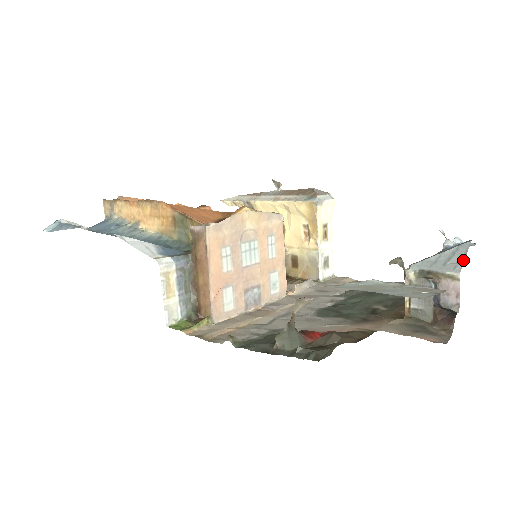
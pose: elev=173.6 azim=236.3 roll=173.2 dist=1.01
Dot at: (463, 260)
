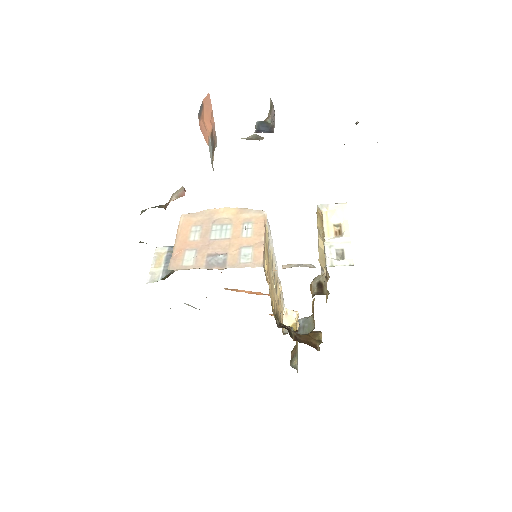
Dot at: occluded
